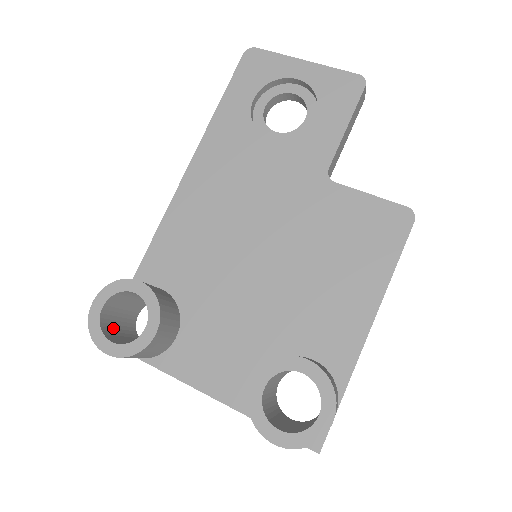
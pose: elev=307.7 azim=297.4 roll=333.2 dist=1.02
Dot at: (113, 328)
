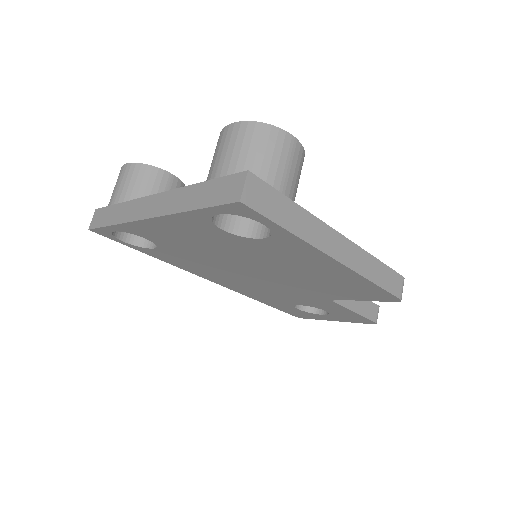
Dot at: occluded
